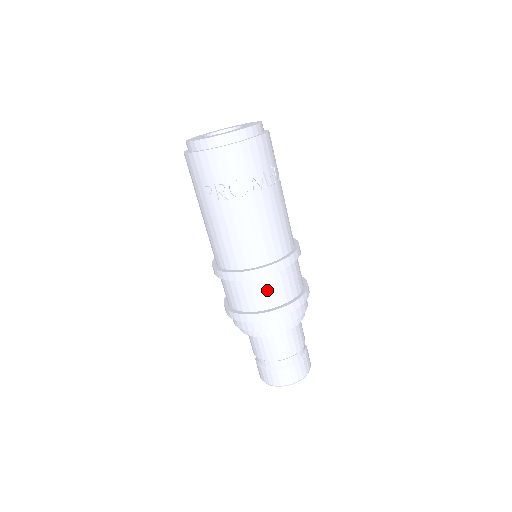
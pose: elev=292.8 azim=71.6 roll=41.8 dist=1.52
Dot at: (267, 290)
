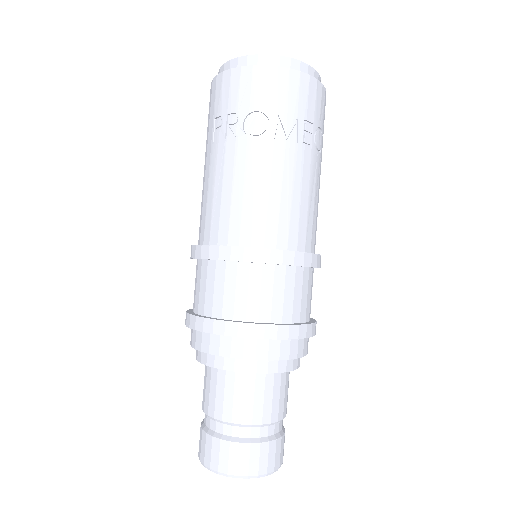
Dot at: (246, 288)
